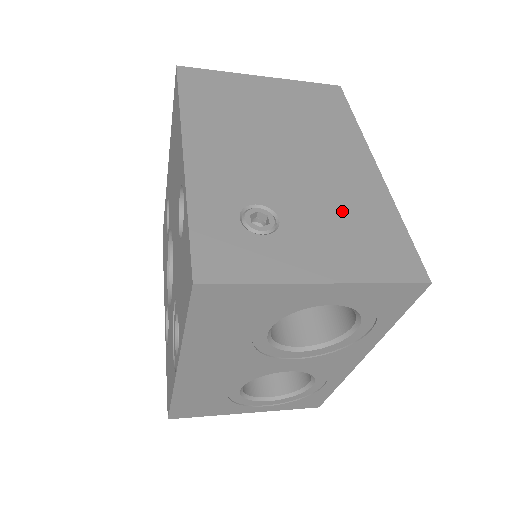
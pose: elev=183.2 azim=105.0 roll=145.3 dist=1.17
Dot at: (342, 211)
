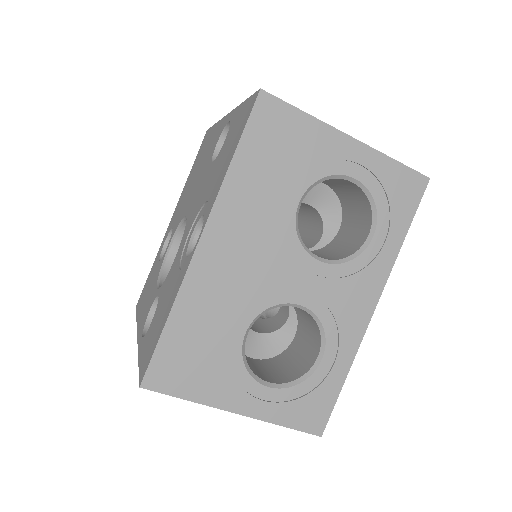
Dot at: occluded
